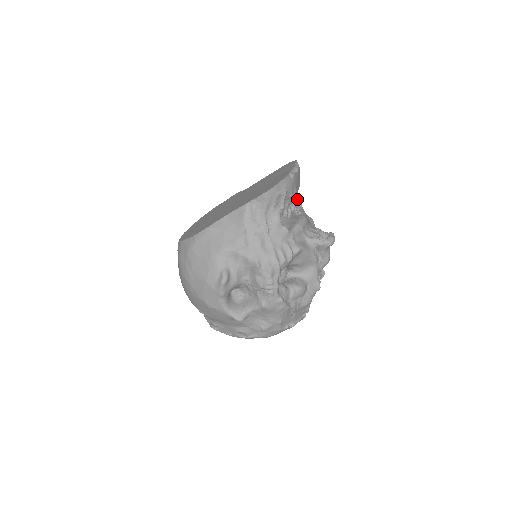
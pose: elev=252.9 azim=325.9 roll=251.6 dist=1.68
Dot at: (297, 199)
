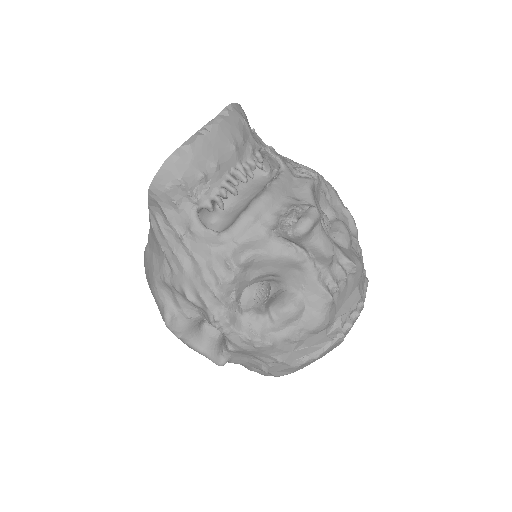
Dot at: (235, 172)
